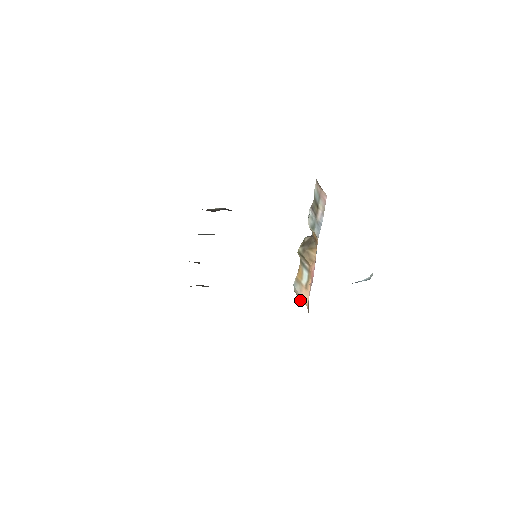
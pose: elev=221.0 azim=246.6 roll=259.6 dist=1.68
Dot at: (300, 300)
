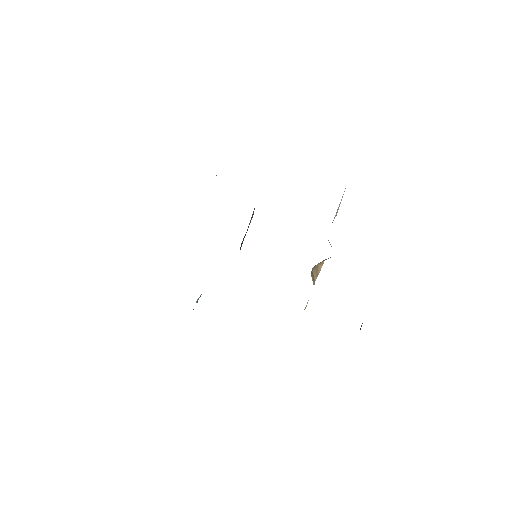
Dot at: occluded
